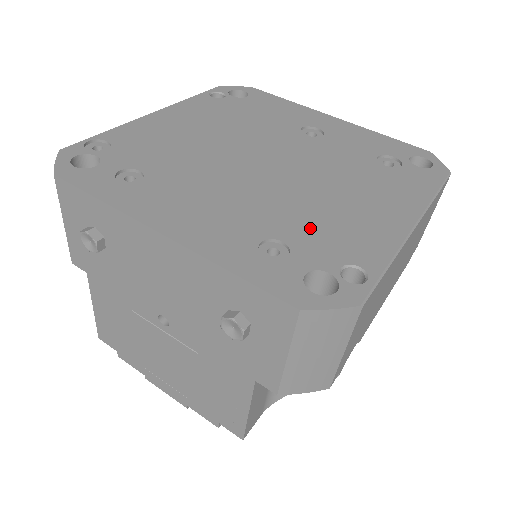
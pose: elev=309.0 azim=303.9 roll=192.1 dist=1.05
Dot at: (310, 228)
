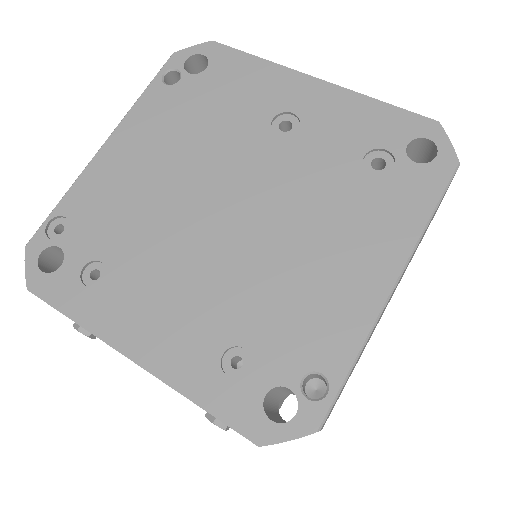
Dot at: (273, 320)
